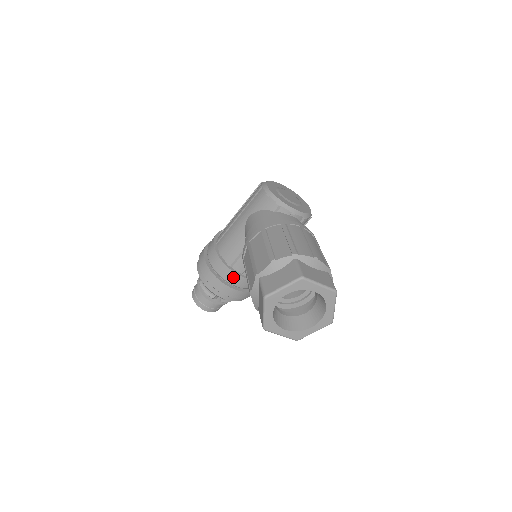
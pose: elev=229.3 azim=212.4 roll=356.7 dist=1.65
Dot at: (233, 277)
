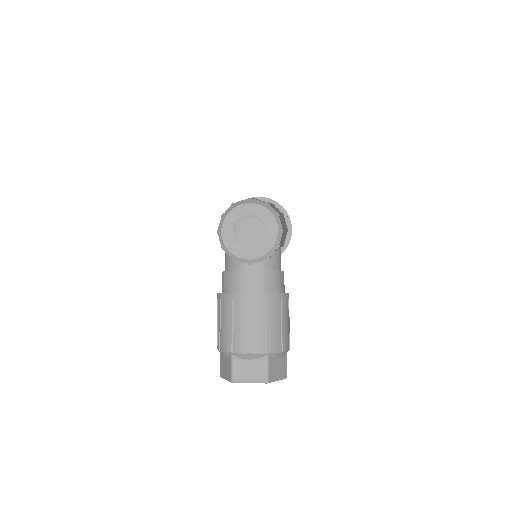
Dot at: occluded
